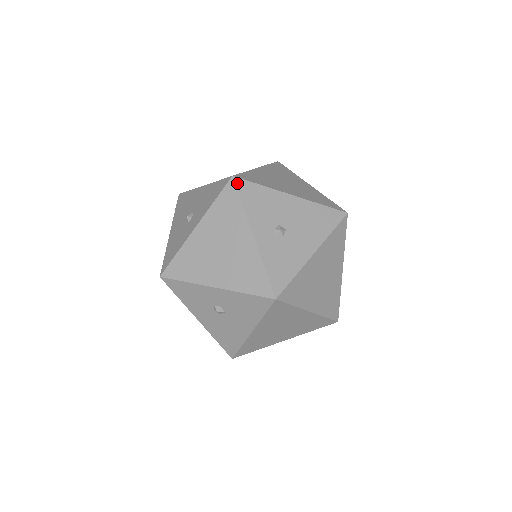
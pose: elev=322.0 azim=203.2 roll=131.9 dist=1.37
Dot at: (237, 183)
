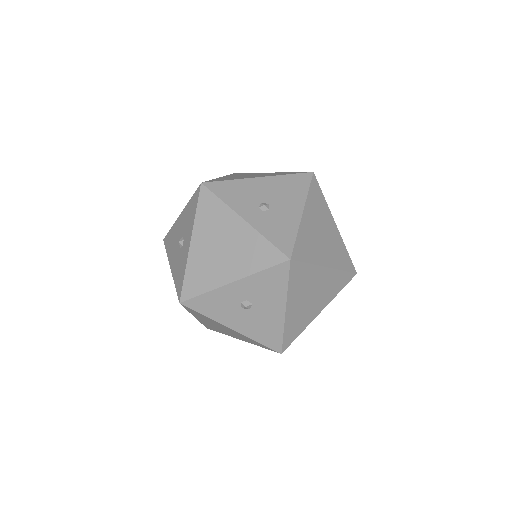
Dot at: (208, 186)
